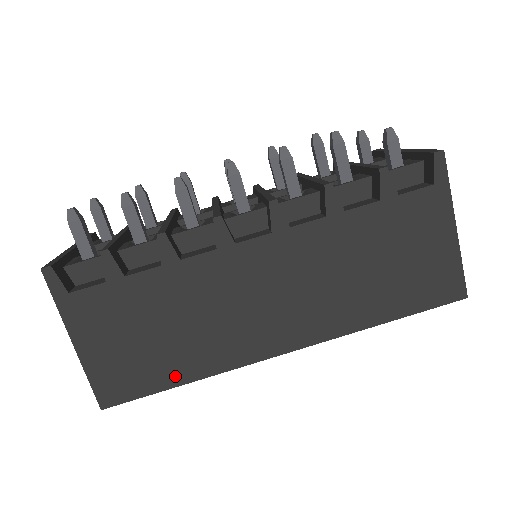
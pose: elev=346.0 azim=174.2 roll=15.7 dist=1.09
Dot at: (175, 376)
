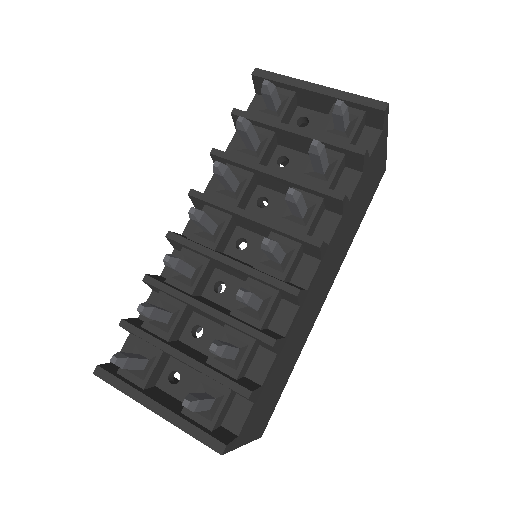
Dot at: (288, 377)
